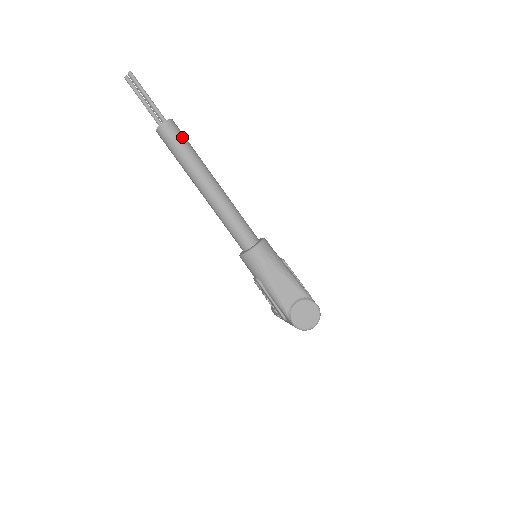
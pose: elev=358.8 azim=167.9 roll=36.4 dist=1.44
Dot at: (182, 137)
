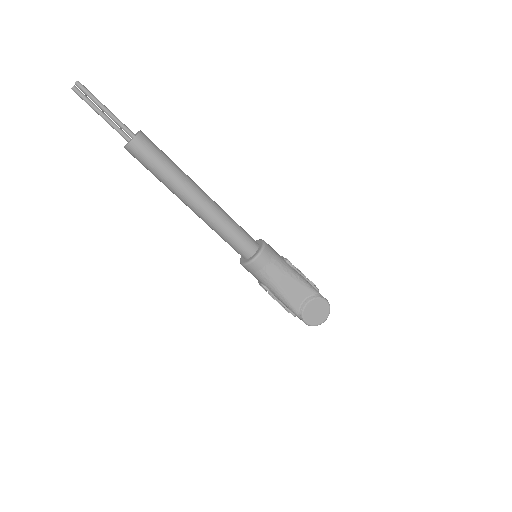
Dot at: (157, 152)
